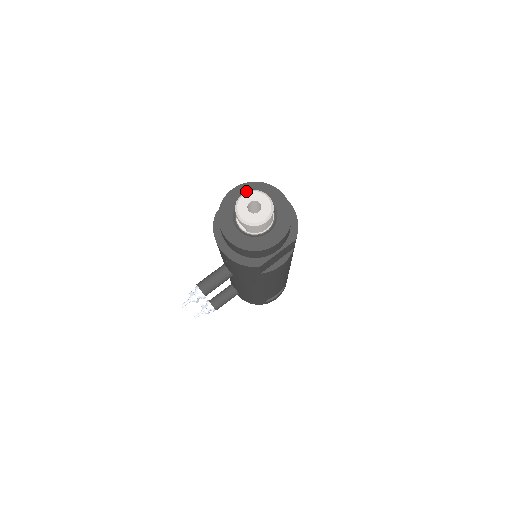
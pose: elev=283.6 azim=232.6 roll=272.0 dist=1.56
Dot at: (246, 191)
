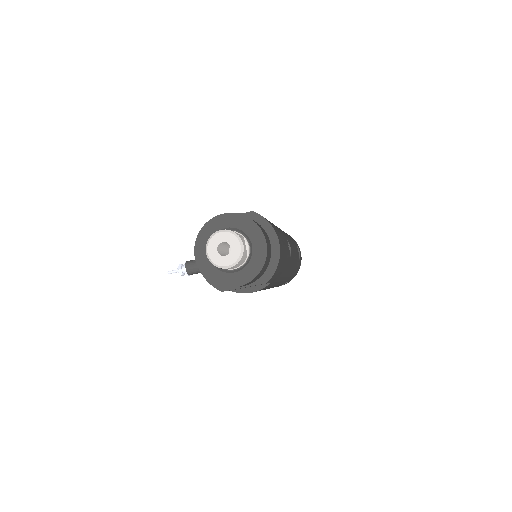
Dot at: (234, 222)
